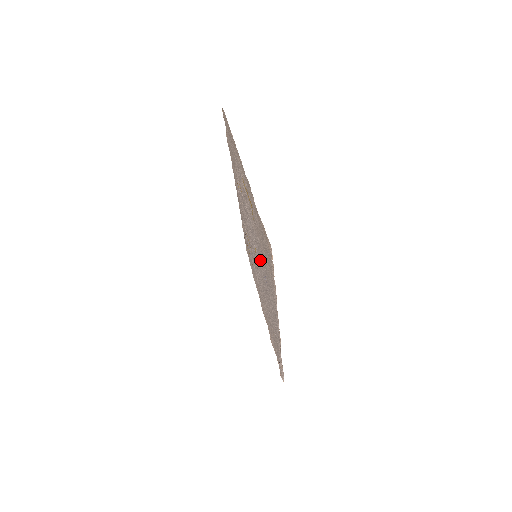
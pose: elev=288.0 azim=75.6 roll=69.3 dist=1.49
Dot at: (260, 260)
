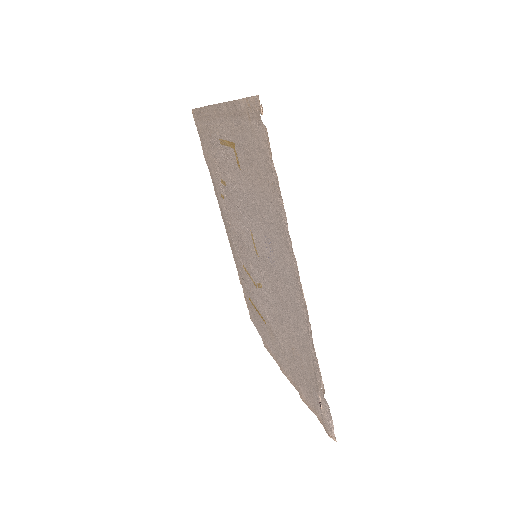
Dot at: (259, 231)
